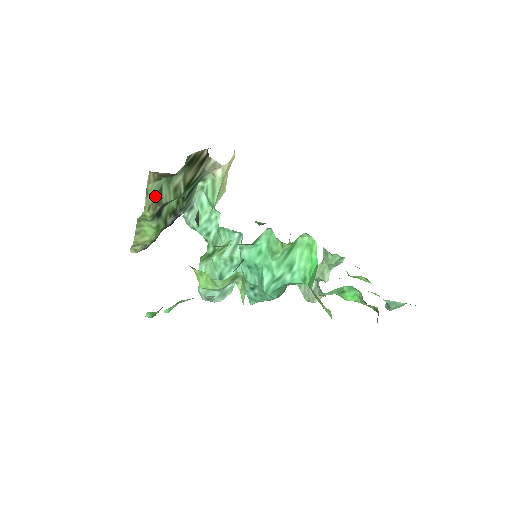
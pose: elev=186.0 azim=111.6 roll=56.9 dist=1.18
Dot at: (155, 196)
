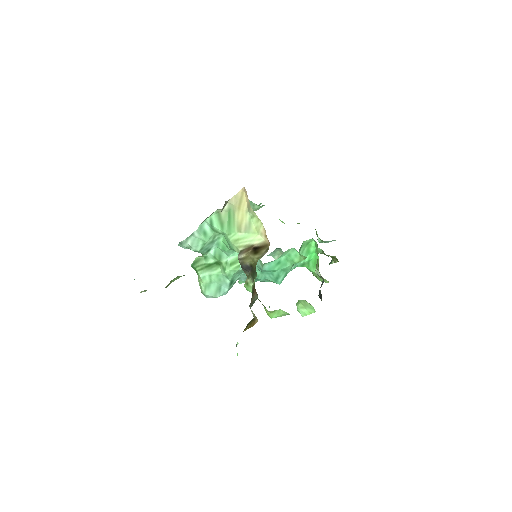
Dot at: occluded
